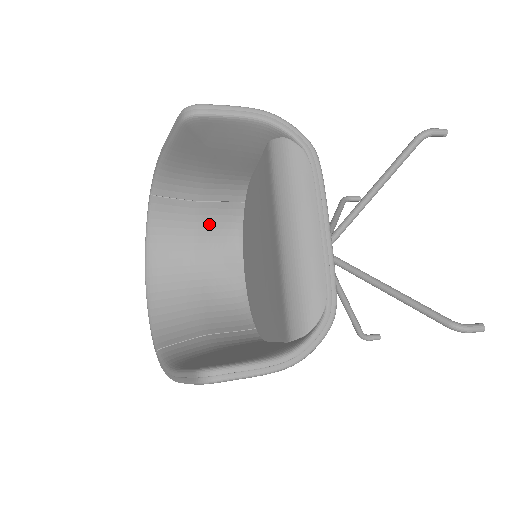
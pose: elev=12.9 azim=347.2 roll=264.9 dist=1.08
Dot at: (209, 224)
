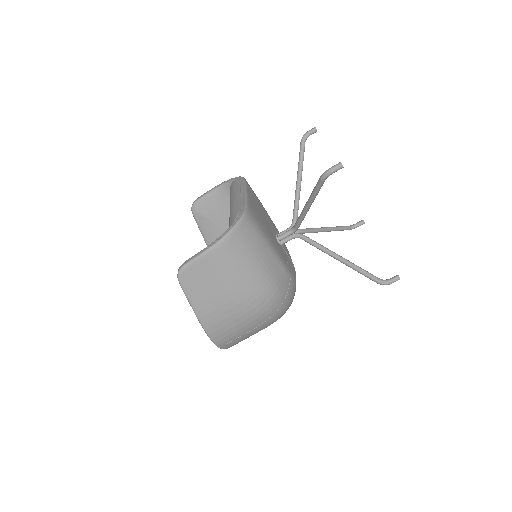
Dot at: occluded
